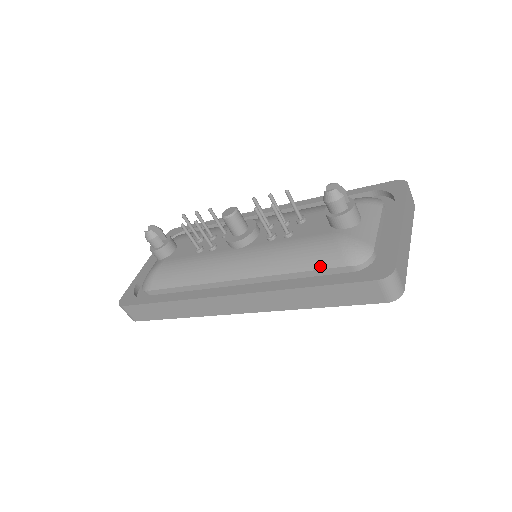
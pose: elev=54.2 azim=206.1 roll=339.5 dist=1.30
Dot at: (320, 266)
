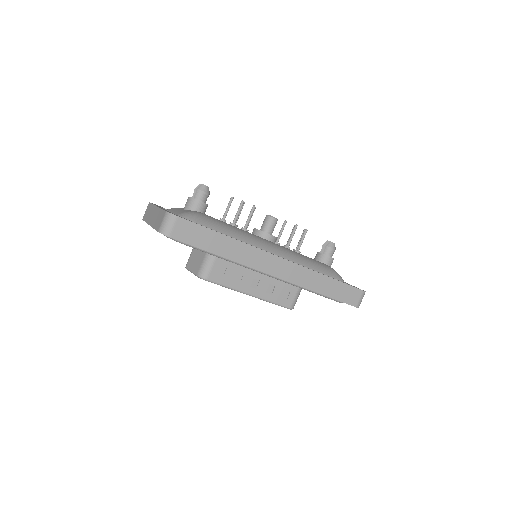
Dot at: (327, 274)
